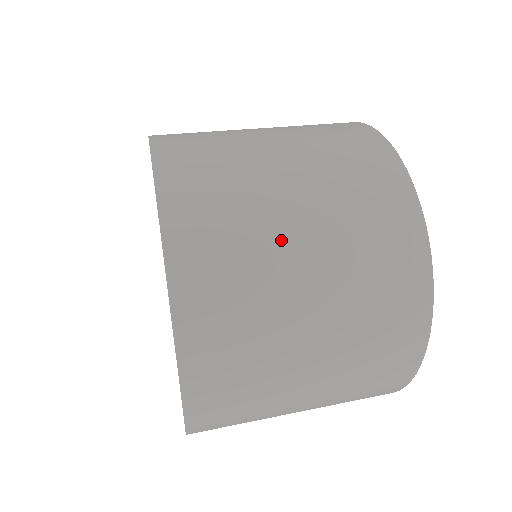
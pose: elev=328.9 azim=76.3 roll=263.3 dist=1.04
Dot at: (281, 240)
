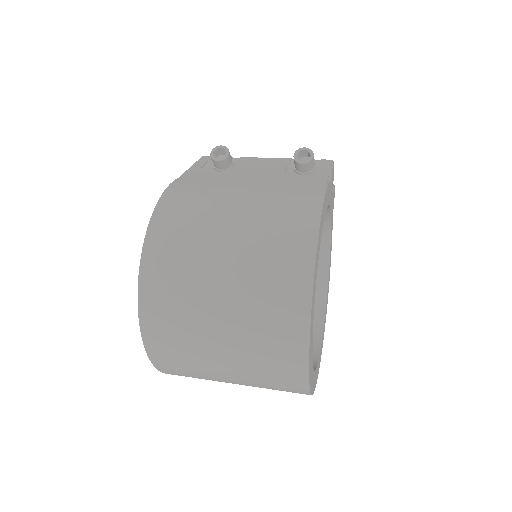
Dot at: (208, 346)
